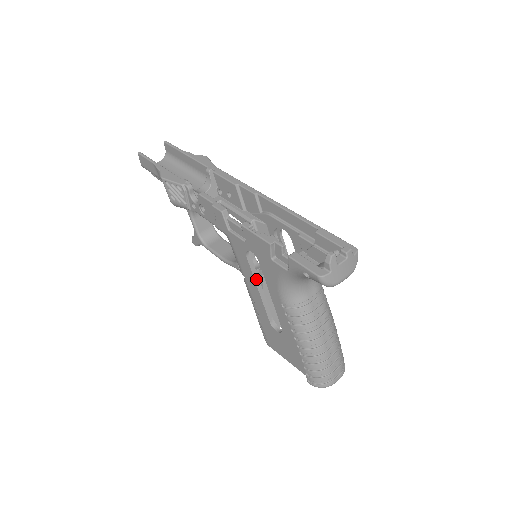
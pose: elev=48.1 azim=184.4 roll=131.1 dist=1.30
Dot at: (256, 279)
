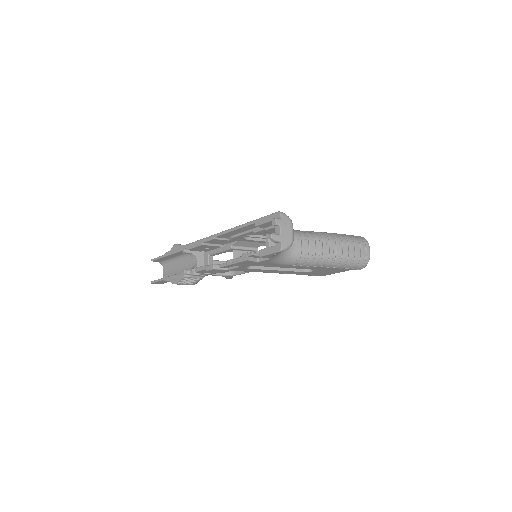
Dot at: (269, 269)
